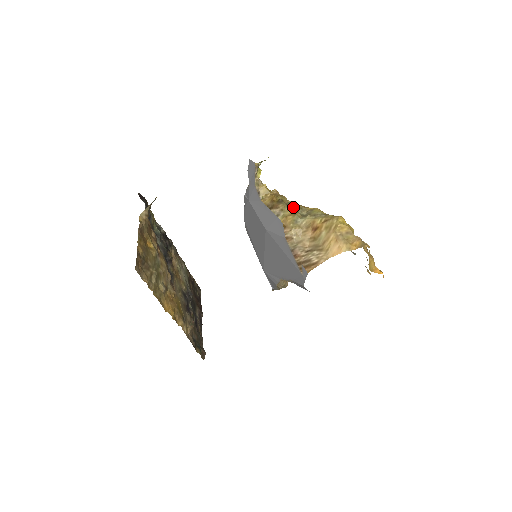
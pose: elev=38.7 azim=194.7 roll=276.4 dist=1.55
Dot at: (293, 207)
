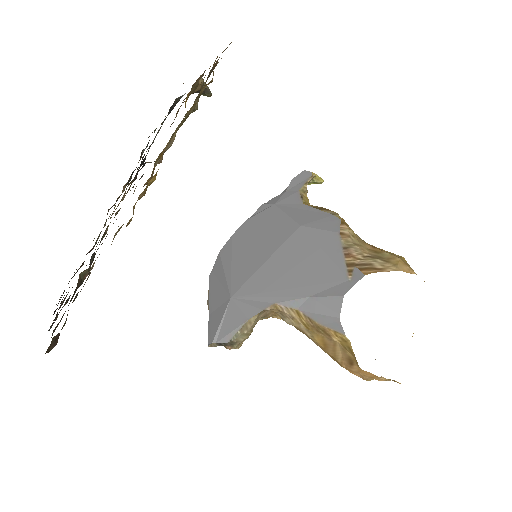
Dot at: occluded
